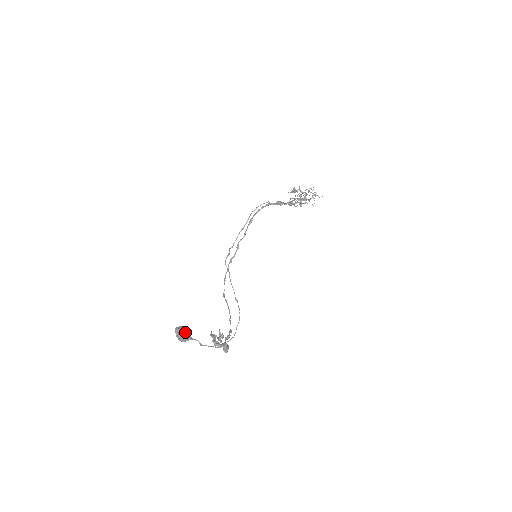
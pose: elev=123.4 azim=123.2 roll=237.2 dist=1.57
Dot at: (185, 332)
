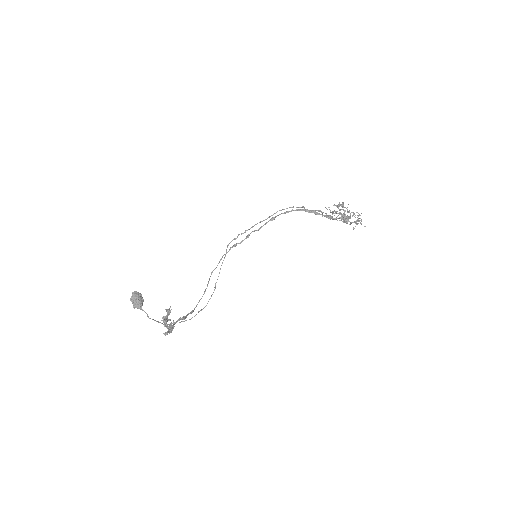
Dot at: (138, 300)
